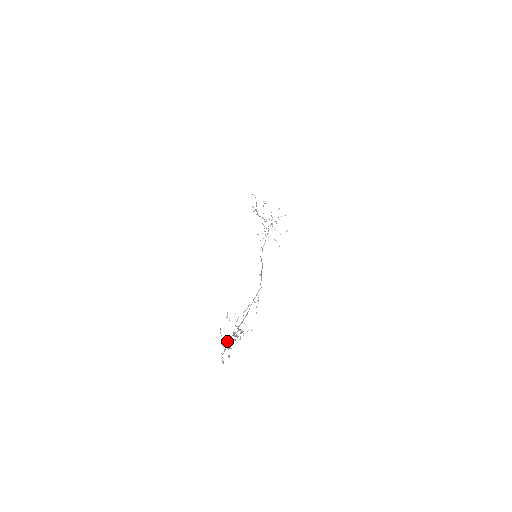
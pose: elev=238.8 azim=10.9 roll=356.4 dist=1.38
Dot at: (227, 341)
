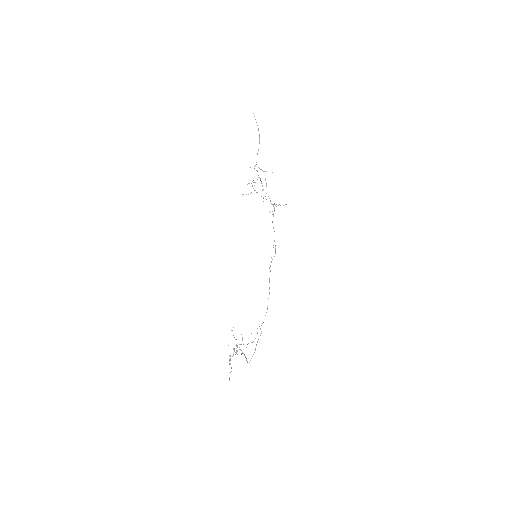
Dot at: occluded
